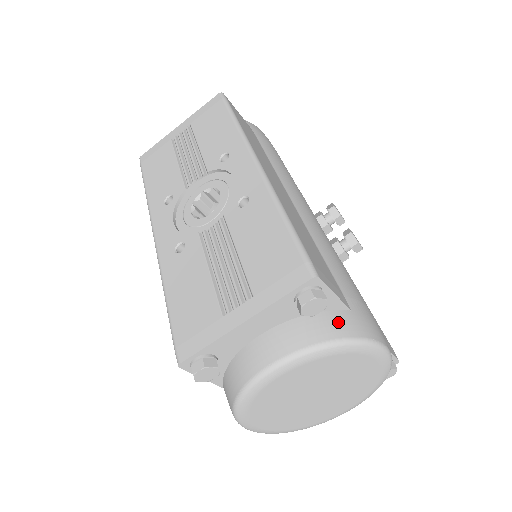
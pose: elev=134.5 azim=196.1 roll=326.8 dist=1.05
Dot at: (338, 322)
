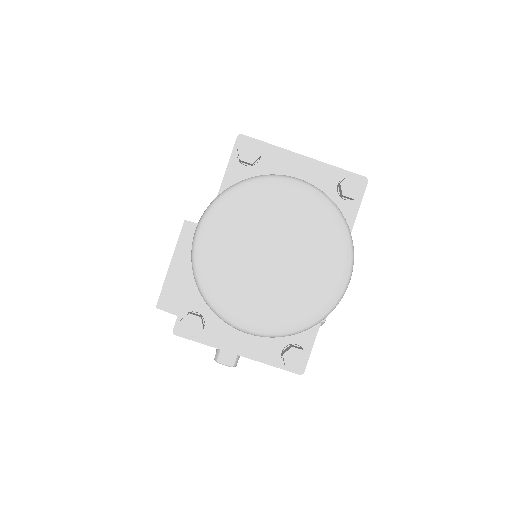
Dot at: occluded
